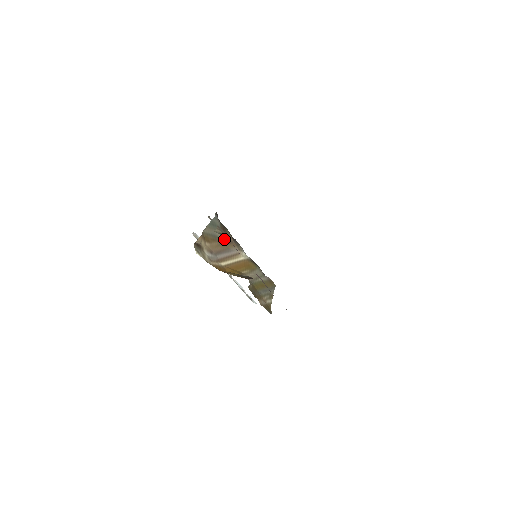
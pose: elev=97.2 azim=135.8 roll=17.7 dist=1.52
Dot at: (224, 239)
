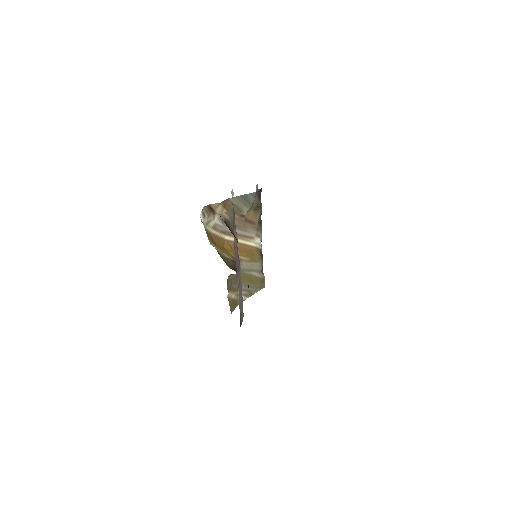
Dot at: (248, 217)
